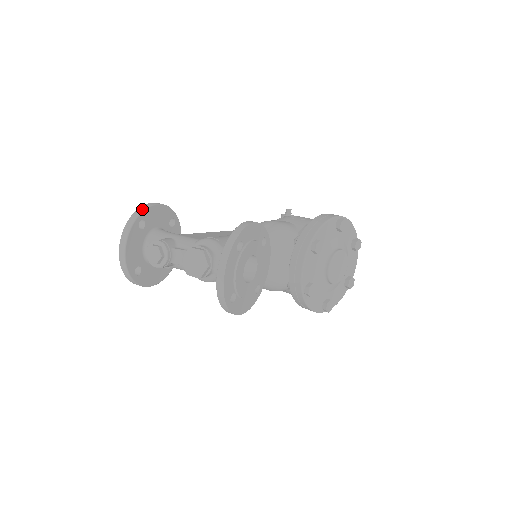
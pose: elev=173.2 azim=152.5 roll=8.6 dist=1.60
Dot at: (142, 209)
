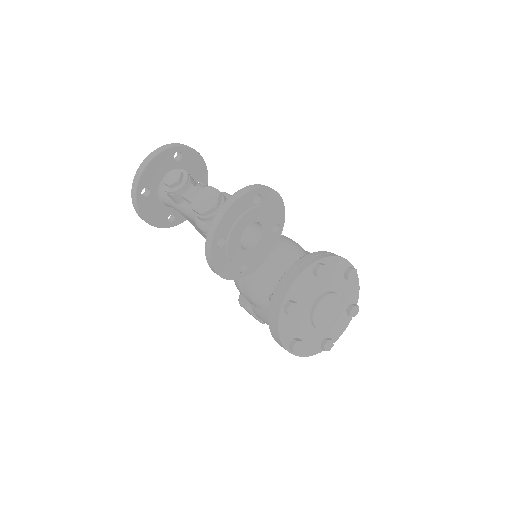
Dot at: occluded
